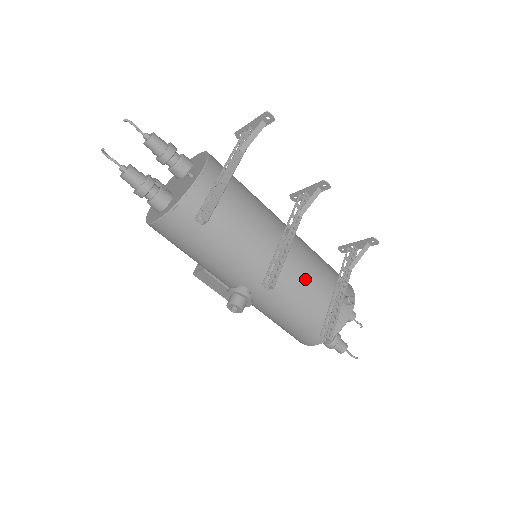
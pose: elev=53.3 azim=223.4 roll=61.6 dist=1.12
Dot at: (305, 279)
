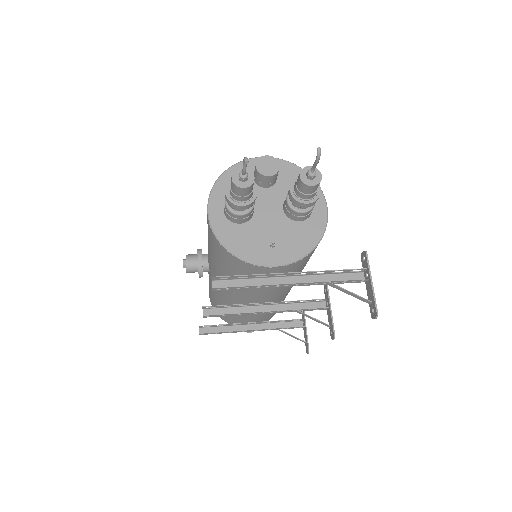
Dot at: occluded
